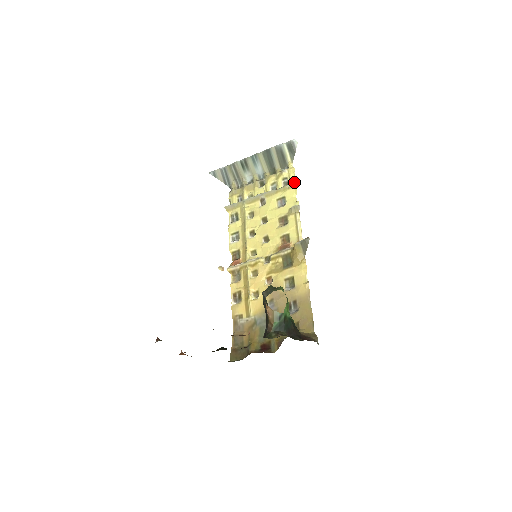
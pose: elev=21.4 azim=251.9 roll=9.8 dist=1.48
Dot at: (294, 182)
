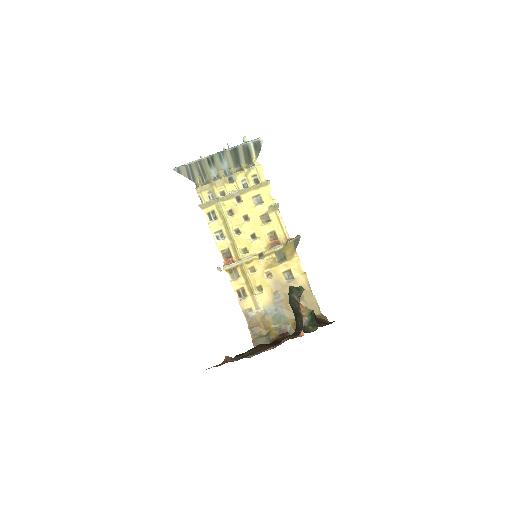
Dot at: (265, 180)
